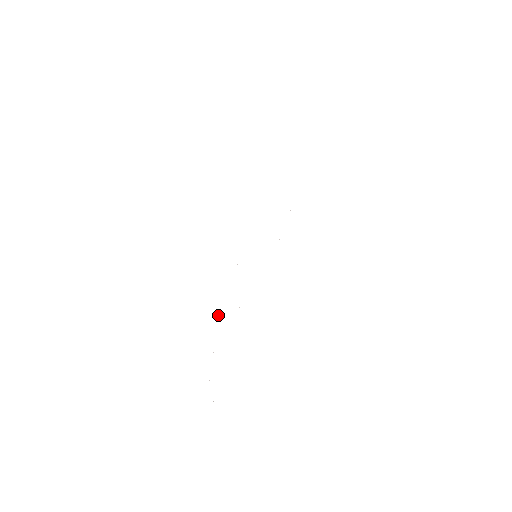
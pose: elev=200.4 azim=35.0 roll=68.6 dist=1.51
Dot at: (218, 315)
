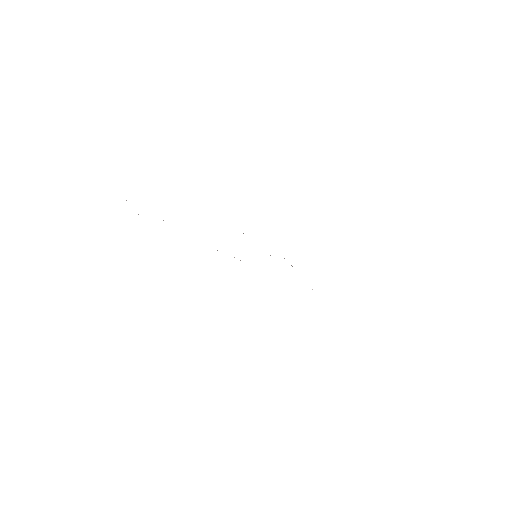
Dot at: occluded
